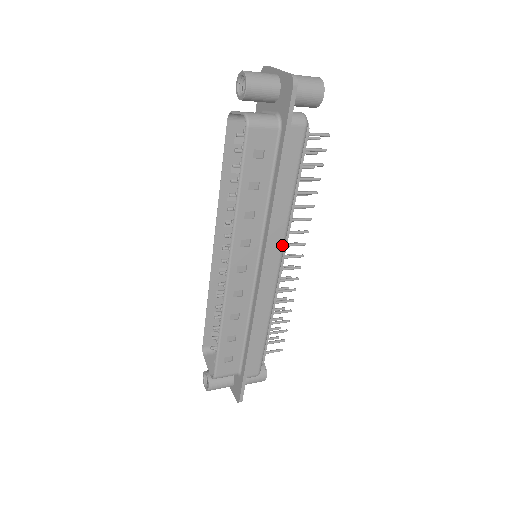
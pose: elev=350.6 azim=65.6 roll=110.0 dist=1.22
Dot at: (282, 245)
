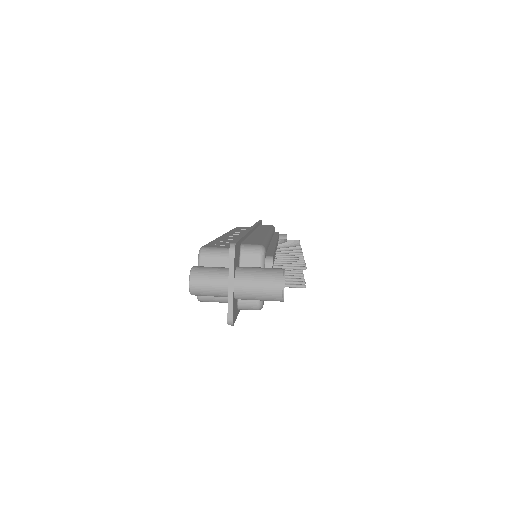
Dot at: occluded
